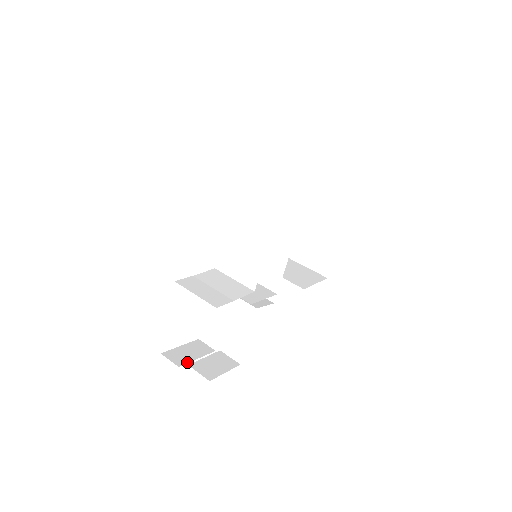
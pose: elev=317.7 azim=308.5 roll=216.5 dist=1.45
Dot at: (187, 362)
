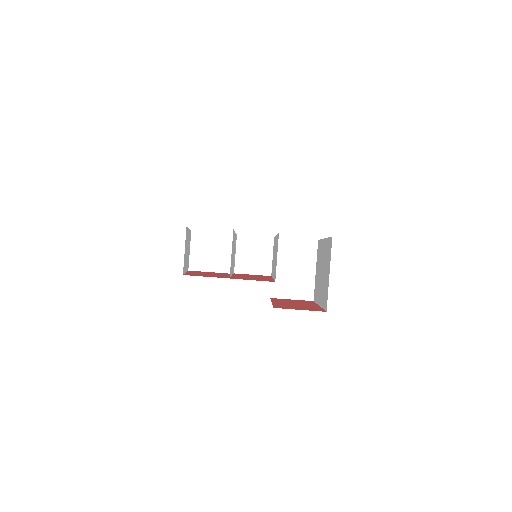
Dot at: occluded
